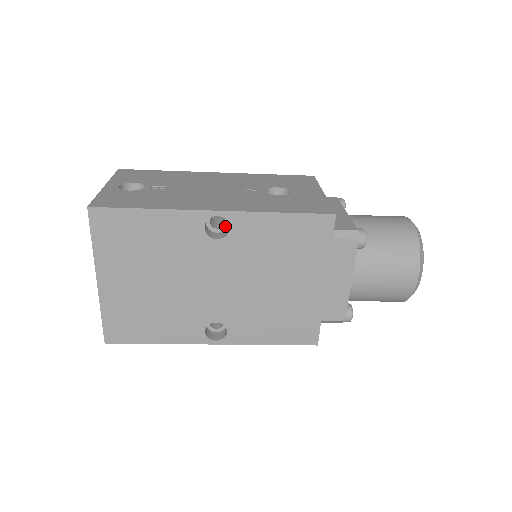
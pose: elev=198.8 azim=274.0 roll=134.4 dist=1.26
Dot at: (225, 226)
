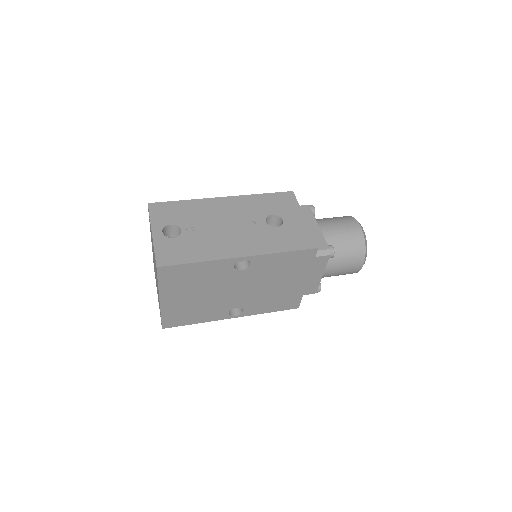
Dot at: occluded
